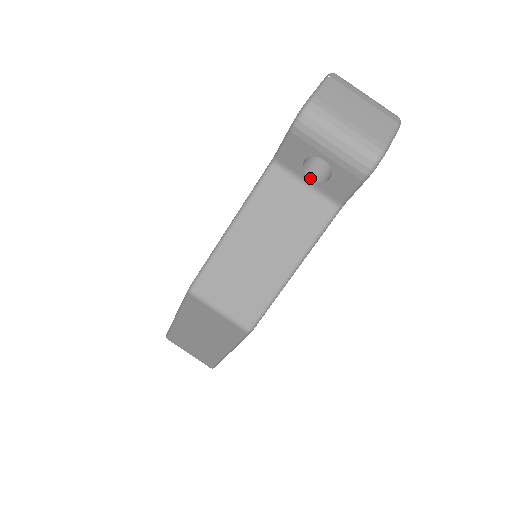
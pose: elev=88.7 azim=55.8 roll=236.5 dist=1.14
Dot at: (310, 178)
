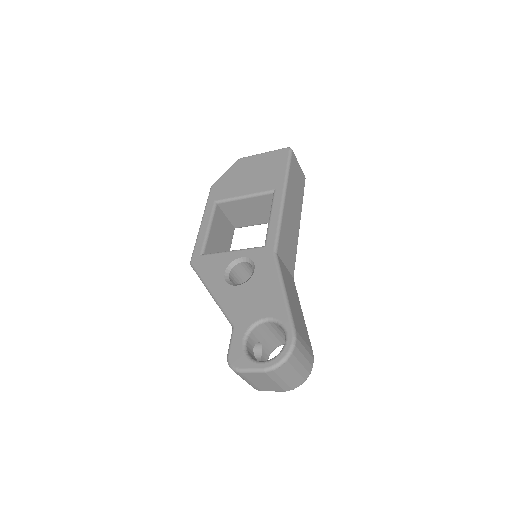
Dot at: occluded
